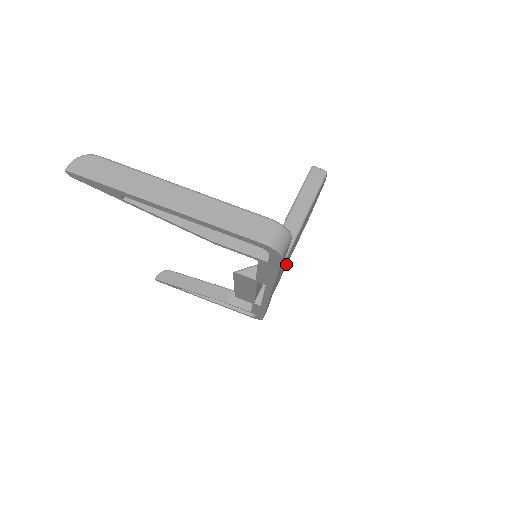
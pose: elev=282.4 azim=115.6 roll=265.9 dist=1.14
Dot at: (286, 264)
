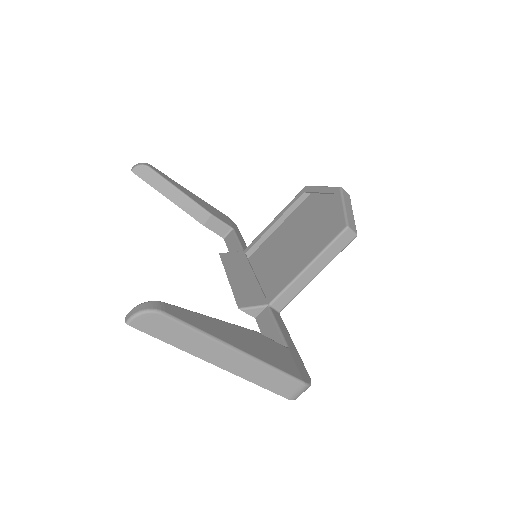
Dot at: occluded
